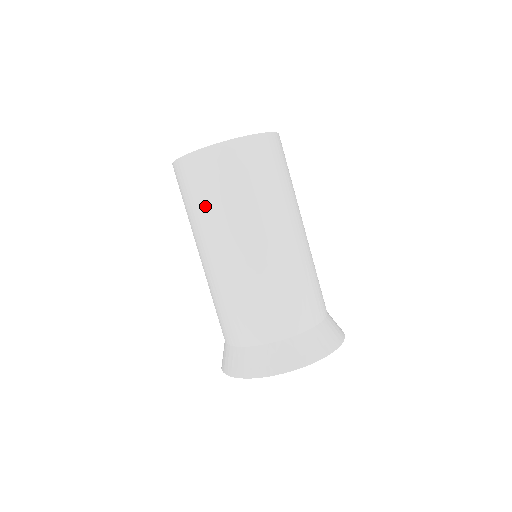
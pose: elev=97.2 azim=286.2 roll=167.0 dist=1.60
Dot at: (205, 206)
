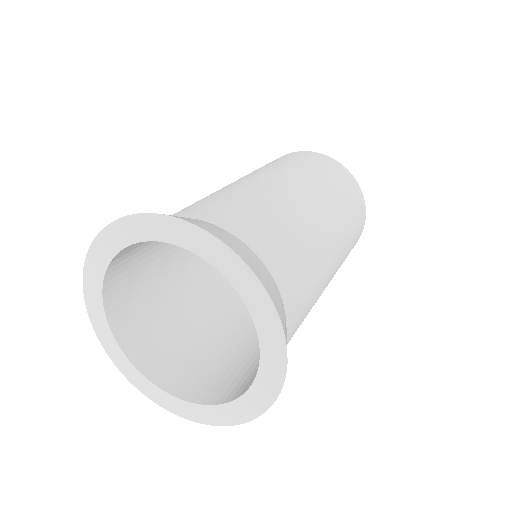
Dot at: (271, 164)
